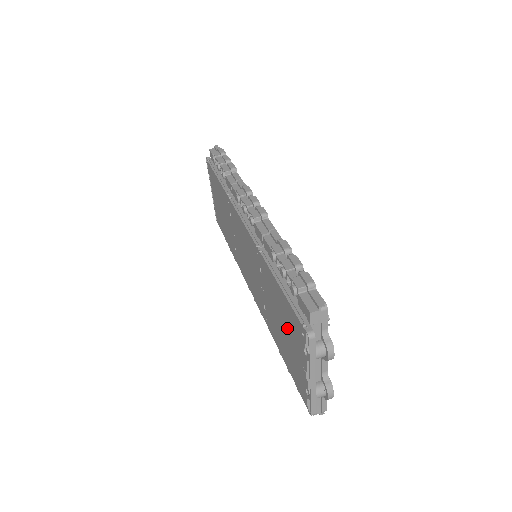
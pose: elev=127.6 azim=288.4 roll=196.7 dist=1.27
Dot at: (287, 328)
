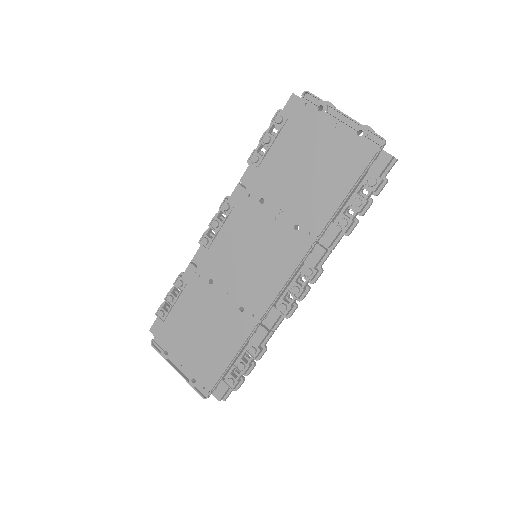
Dot at: (307, 150)
